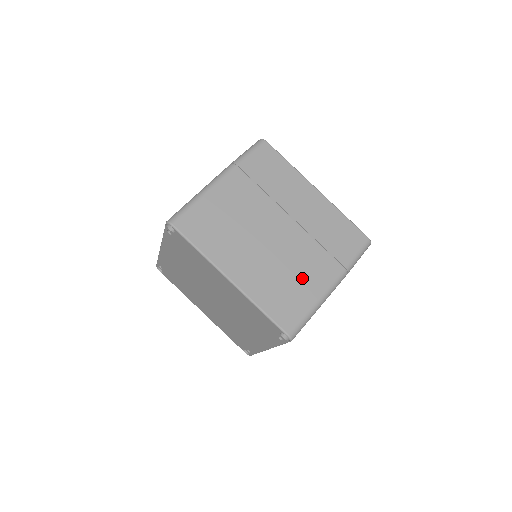
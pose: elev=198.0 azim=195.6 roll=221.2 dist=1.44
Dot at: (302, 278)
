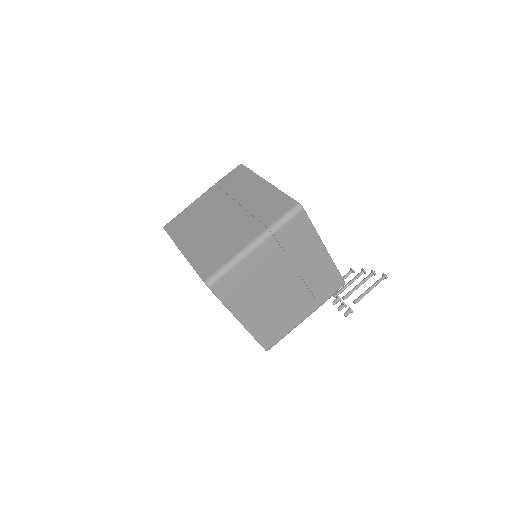
Dot at: (230, 242)
